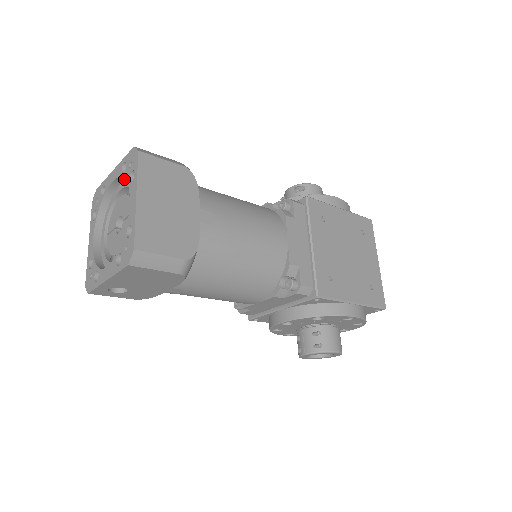
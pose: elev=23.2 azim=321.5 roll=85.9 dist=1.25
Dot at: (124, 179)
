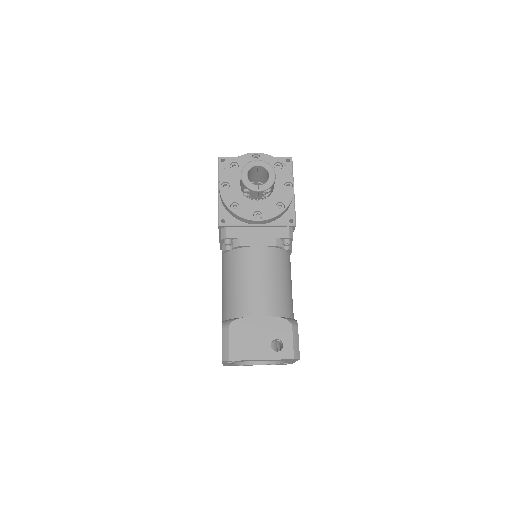
Dot at: occluded
